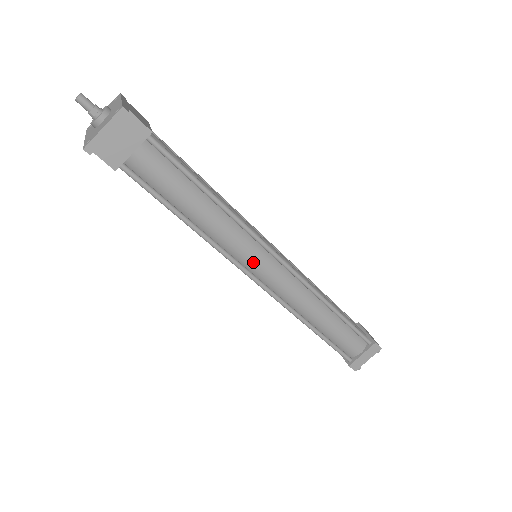
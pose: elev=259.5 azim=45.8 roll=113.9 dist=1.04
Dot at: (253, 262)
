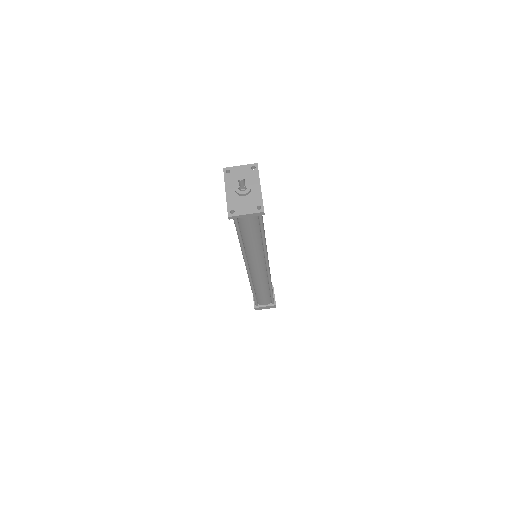
Dot at: (255, 264)
